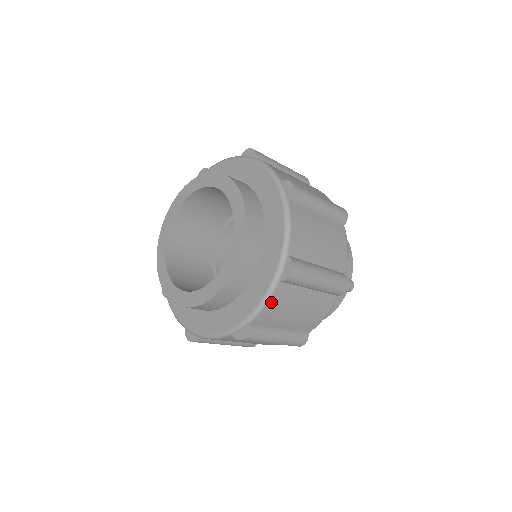
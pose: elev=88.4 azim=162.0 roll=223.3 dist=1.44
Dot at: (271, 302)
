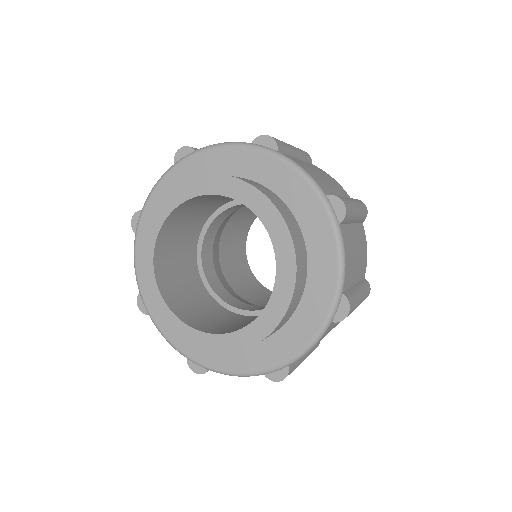
Dot at: (317, 342)
